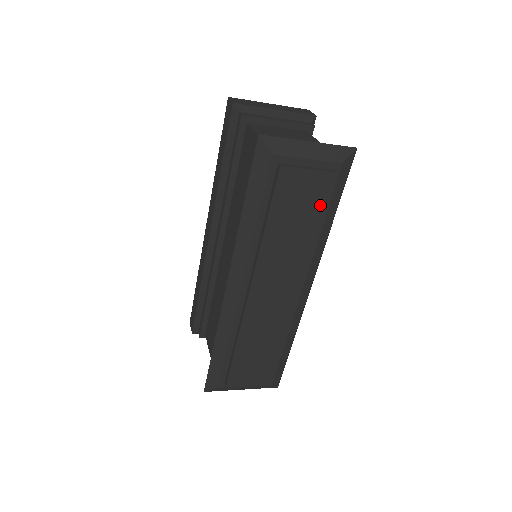
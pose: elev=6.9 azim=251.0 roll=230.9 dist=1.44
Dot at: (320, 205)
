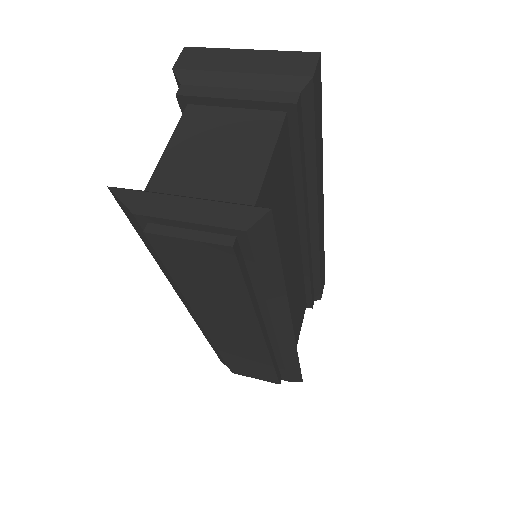
Dot at: (233, 274)
